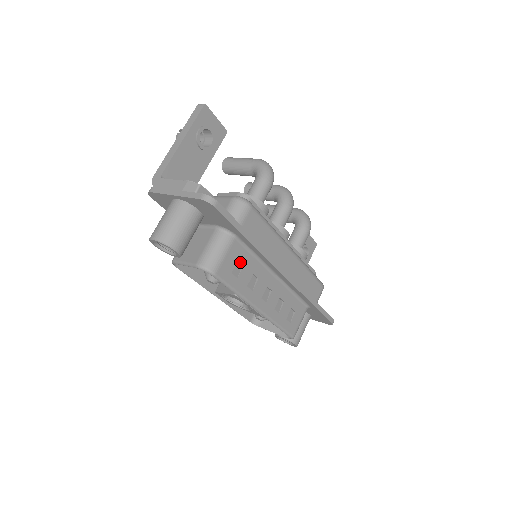
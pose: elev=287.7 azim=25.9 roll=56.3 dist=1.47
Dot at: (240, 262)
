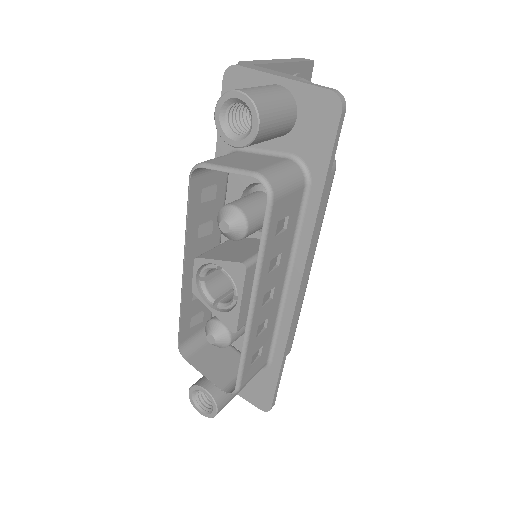
Dot at: (287, 220)
